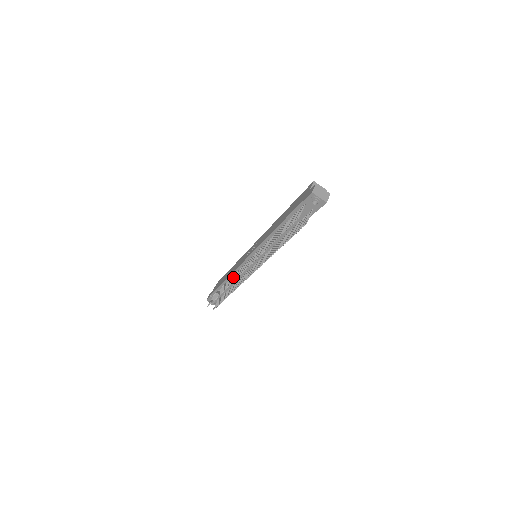
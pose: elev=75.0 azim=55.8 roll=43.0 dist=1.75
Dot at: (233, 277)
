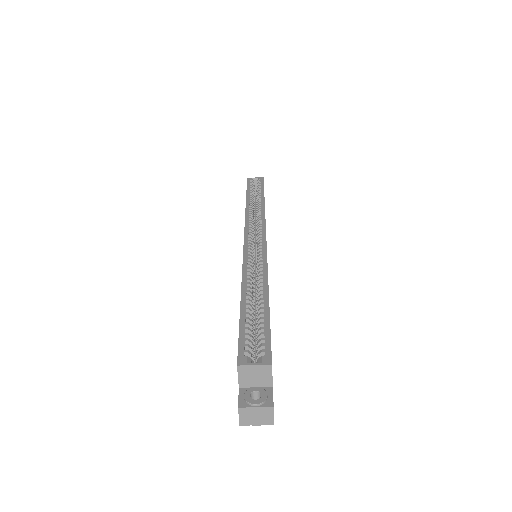
Dot at: occluded
